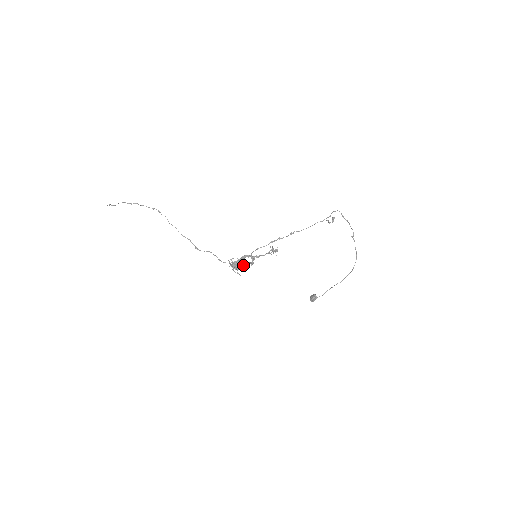
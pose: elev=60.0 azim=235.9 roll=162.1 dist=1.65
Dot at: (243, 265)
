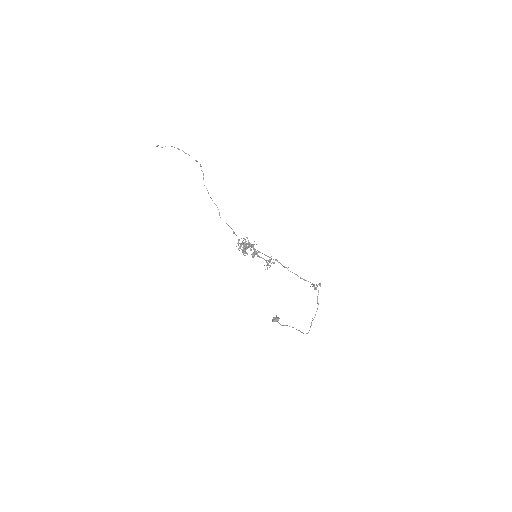
Dot at: (250, 249)
